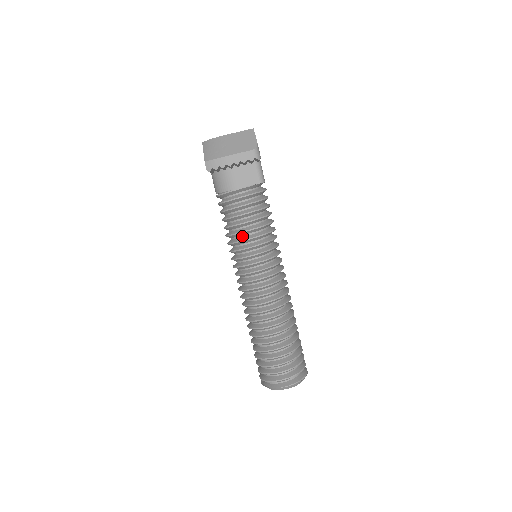
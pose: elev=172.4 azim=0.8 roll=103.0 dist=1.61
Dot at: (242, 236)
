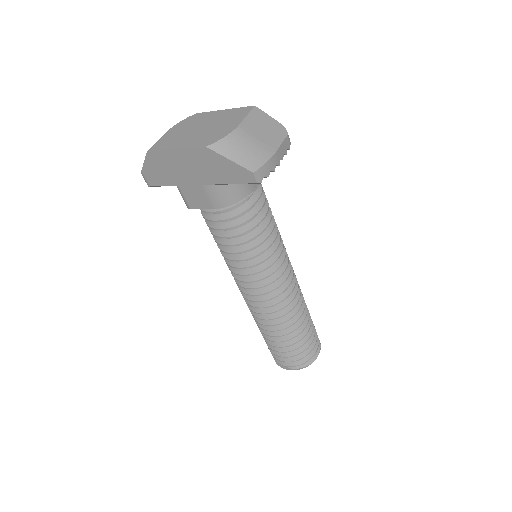
Dot at: occluded
